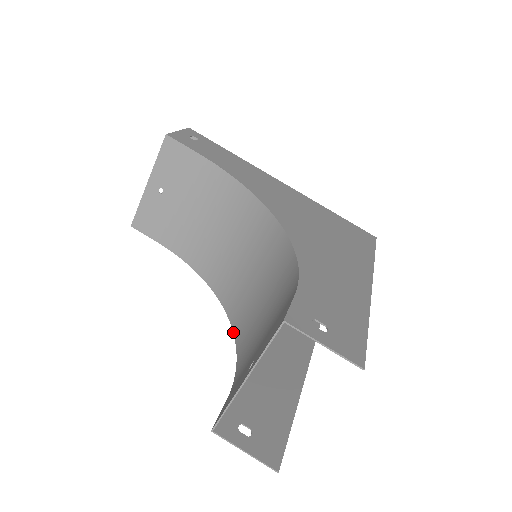
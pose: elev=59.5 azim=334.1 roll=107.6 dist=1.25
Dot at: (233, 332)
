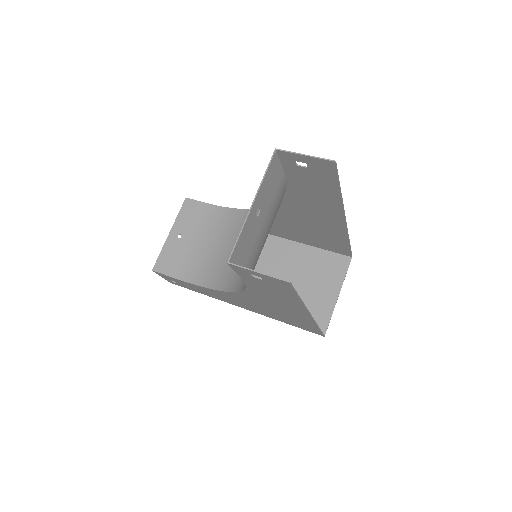
Dot at: (241, 291)
